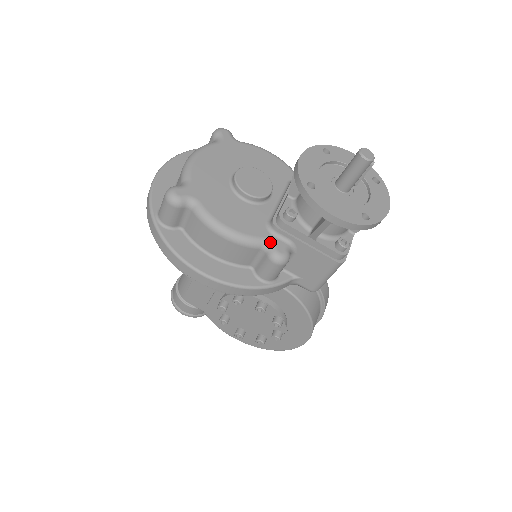
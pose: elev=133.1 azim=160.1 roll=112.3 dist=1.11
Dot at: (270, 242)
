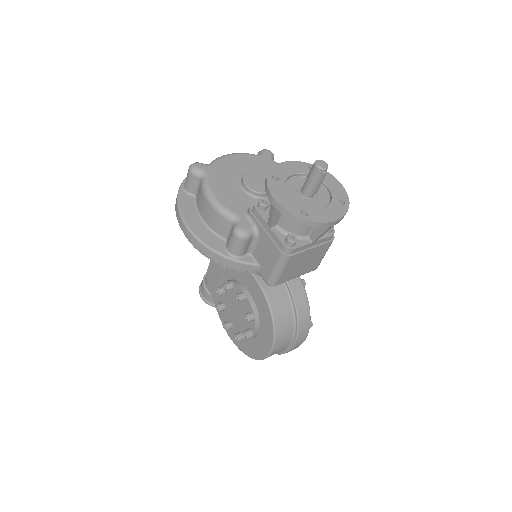
Dot at: (240, 219)
